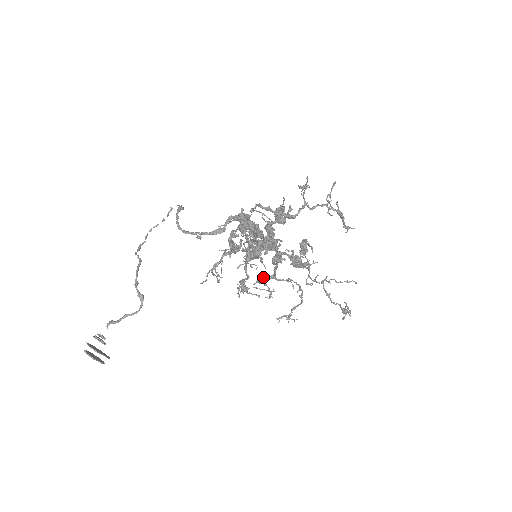
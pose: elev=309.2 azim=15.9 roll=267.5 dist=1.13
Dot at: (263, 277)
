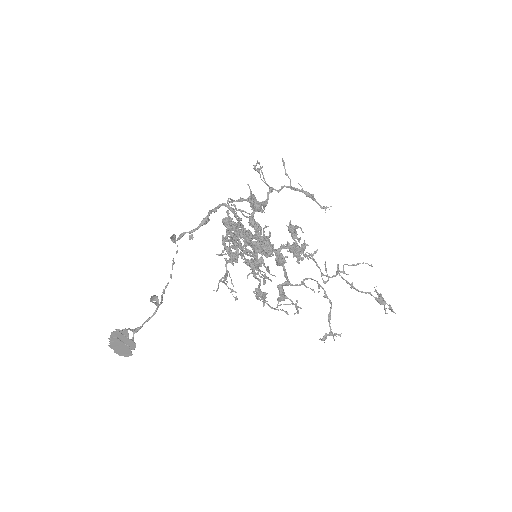
Dot at: (278, 287)
